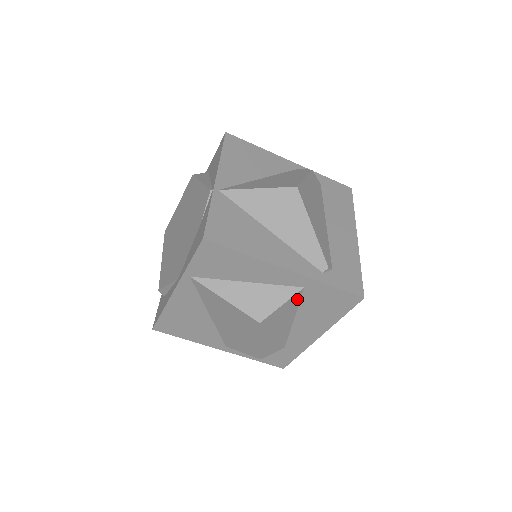
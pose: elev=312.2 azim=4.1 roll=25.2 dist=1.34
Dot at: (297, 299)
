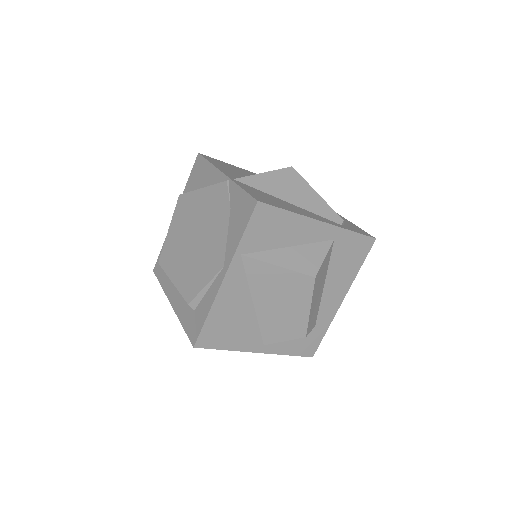
Dot at: (329, 254)
